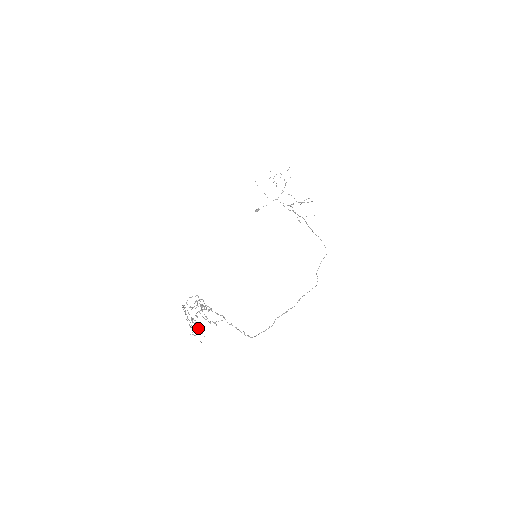
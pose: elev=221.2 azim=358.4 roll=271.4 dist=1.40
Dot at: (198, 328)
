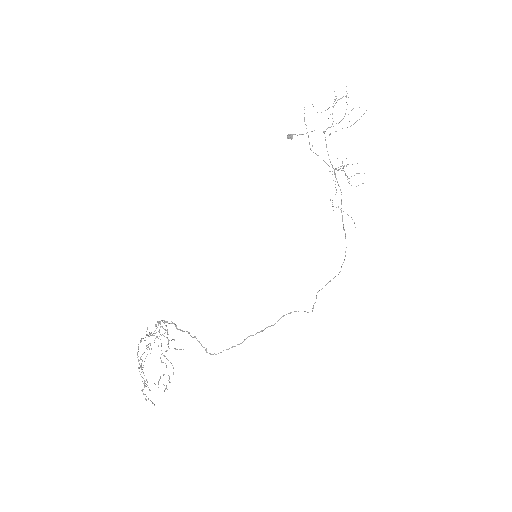
Dot at: (148, 399)
